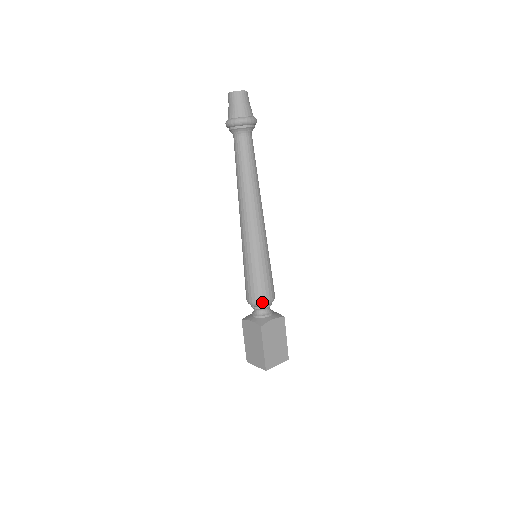
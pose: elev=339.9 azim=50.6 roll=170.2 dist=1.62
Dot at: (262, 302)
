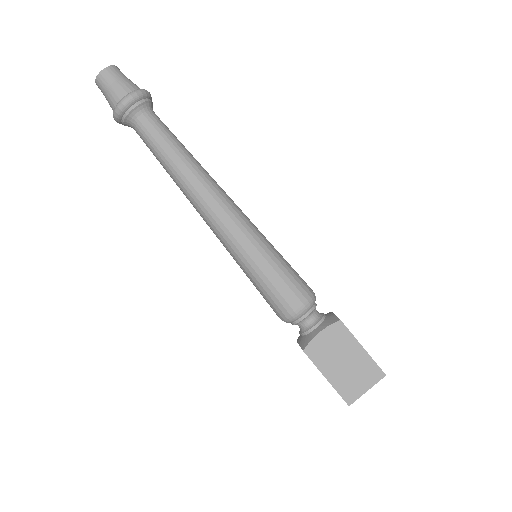
Dot at: (312, 296)
